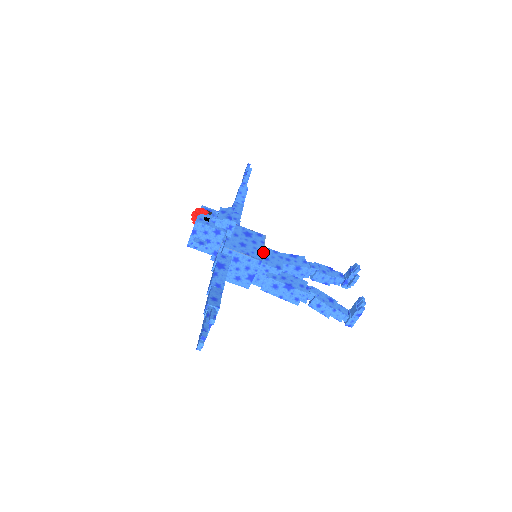
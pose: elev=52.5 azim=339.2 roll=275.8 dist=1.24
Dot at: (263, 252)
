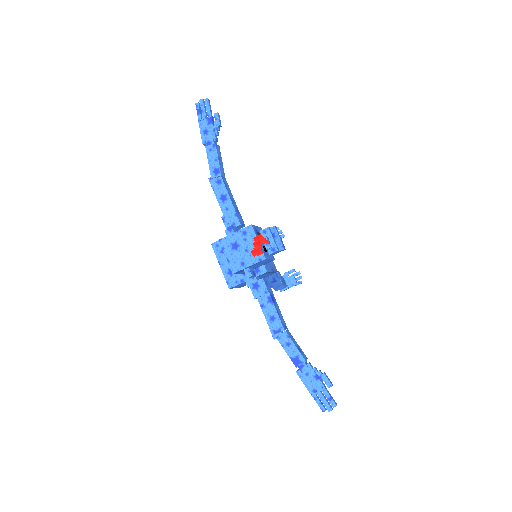
Dot at: occluded
